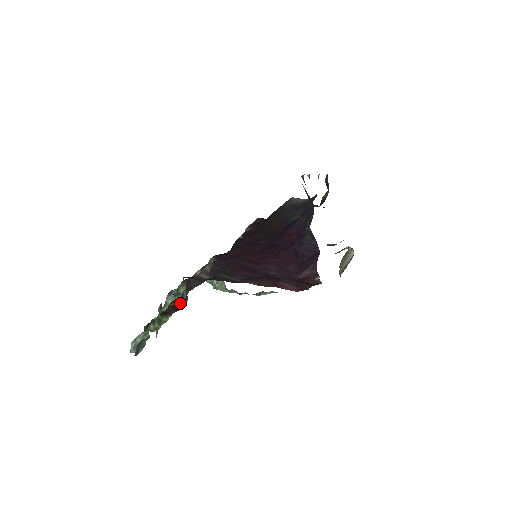
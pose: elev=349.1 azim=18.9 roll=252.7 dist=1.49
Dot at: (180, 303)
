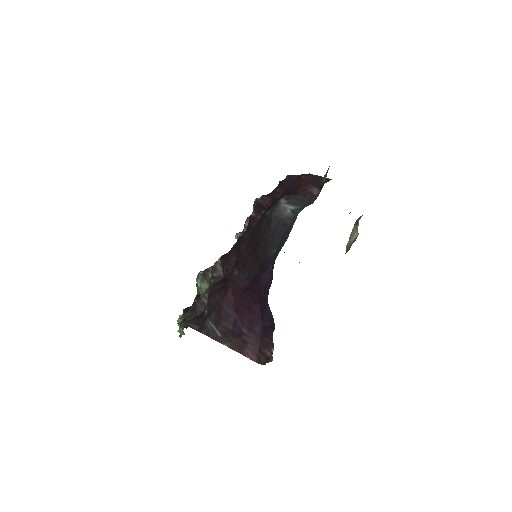
Dot at: occluded
